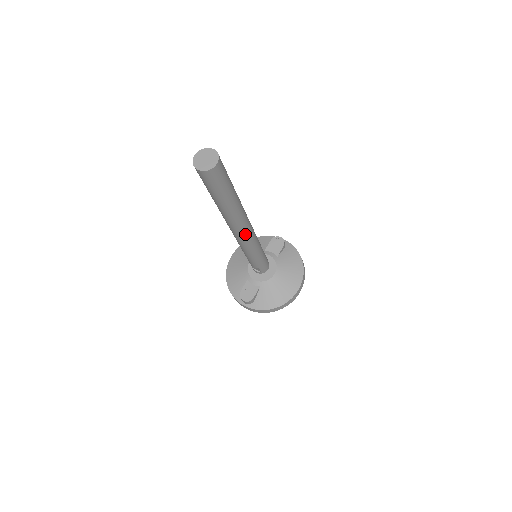
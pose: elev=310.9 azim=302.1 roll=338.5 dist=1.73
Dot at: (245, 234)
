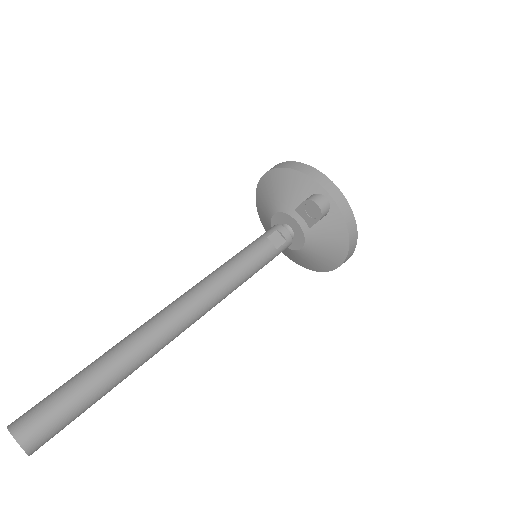
Dot at: occluded
